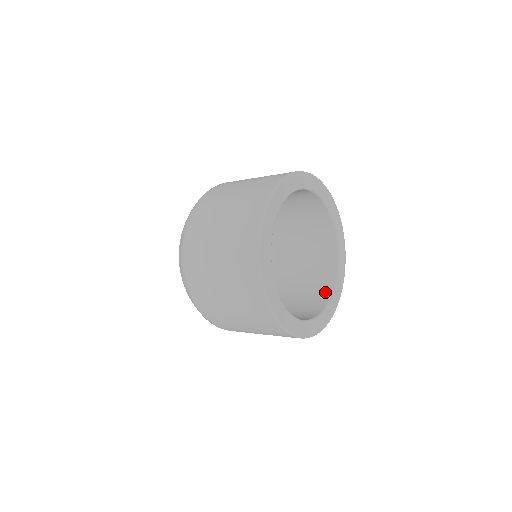
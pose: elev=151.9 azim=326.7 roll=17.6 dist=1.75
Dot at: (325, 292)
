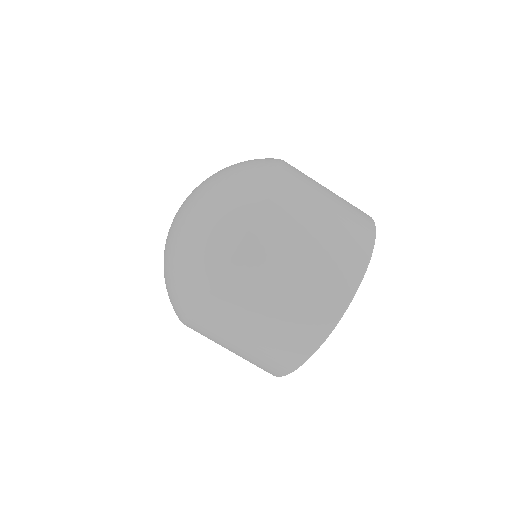
Dot at: occluded
